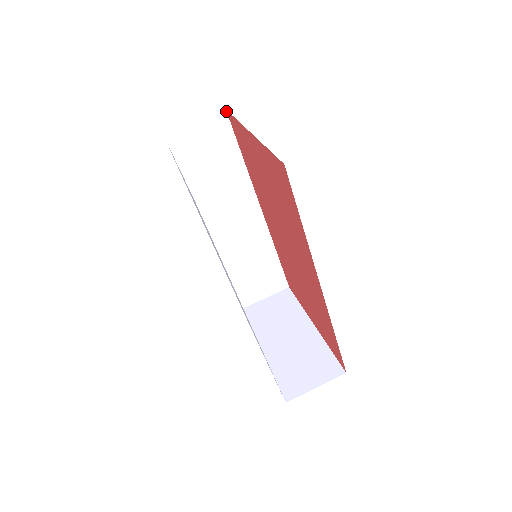
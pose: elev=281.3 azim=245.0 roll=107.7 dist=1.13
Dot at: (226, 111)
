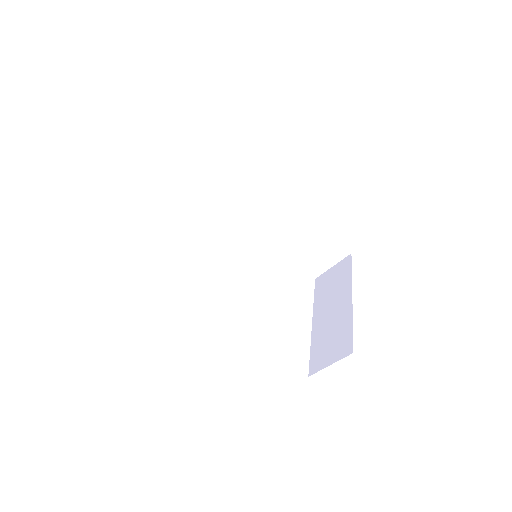
Dot at: (204, 136)
